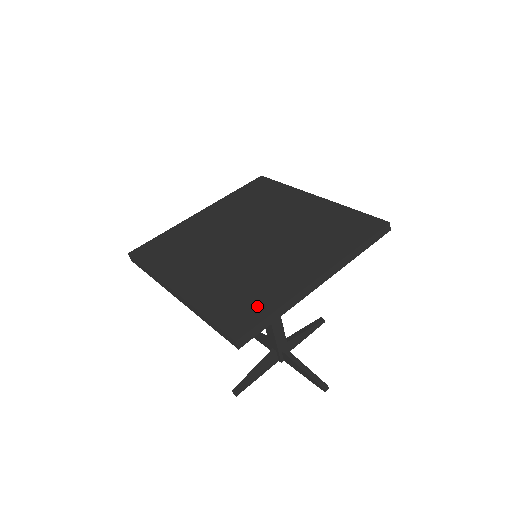
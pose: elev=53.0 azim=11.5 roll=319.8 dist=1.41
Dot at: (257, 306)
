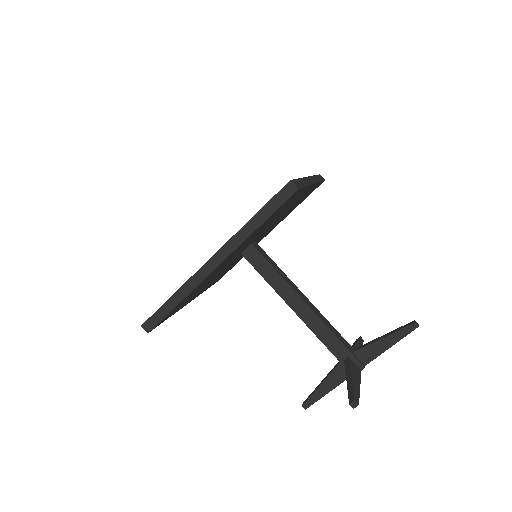
Dot at: occluded
